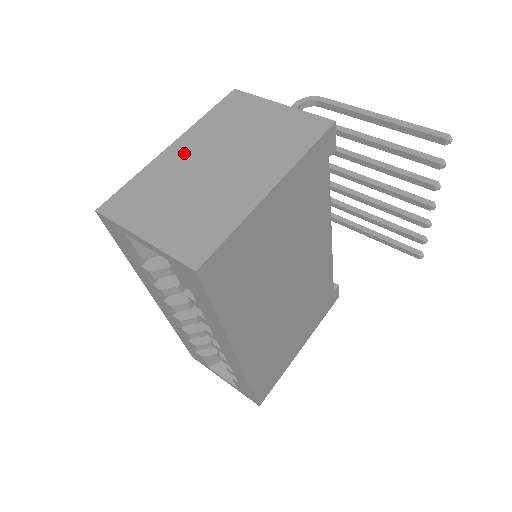
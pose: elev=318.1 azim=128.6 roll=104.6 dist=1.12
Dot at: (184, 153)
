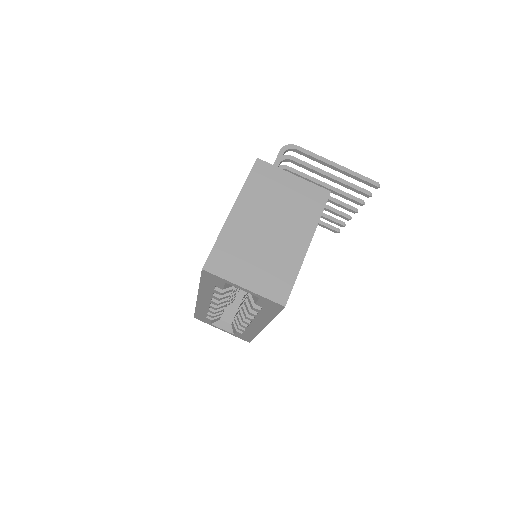
Dot at: (244, 218)
